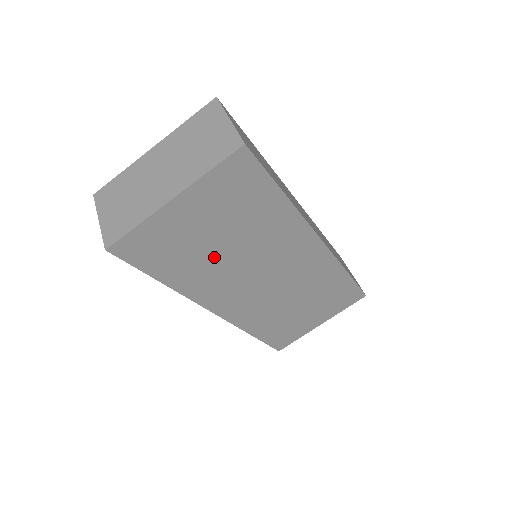
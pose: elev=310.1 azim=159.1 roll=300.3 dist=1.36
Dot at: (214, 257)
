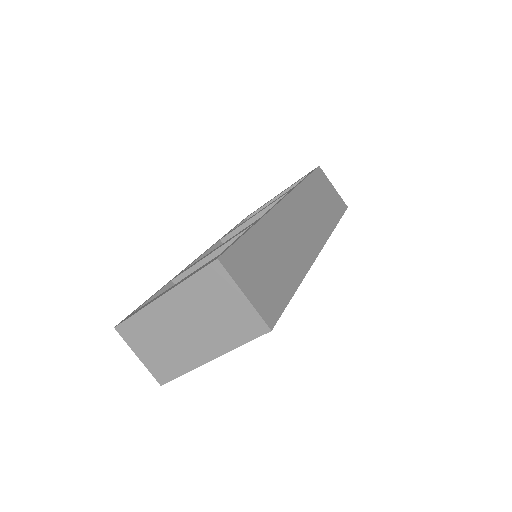
Dot at: occluded
